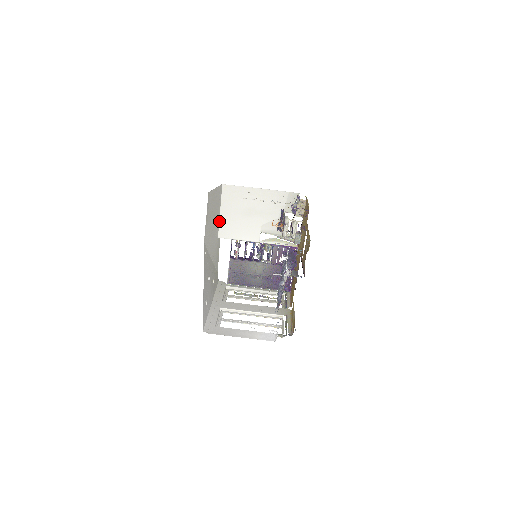
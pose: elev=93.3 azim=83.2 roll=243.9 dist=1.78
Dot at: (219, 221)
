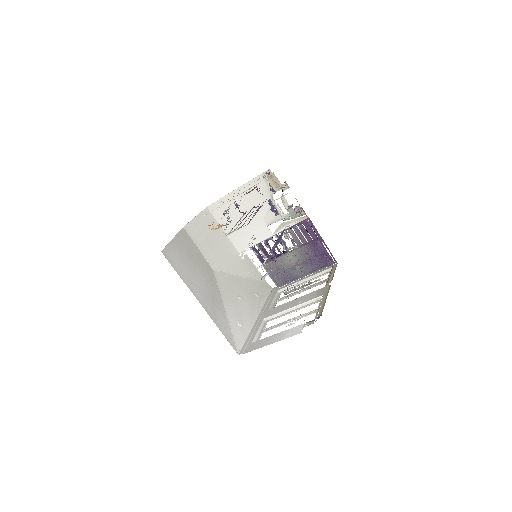
Dot at: (229, 239)
